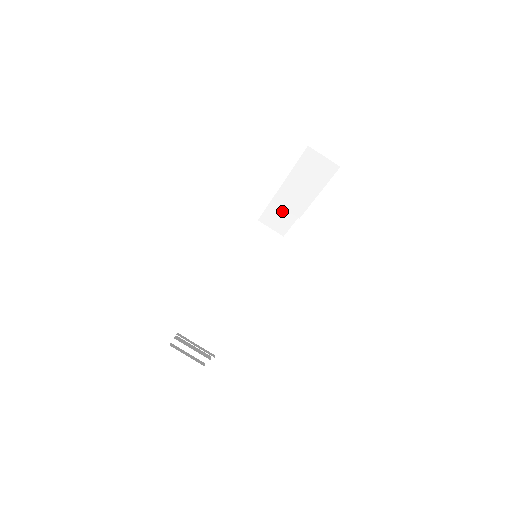
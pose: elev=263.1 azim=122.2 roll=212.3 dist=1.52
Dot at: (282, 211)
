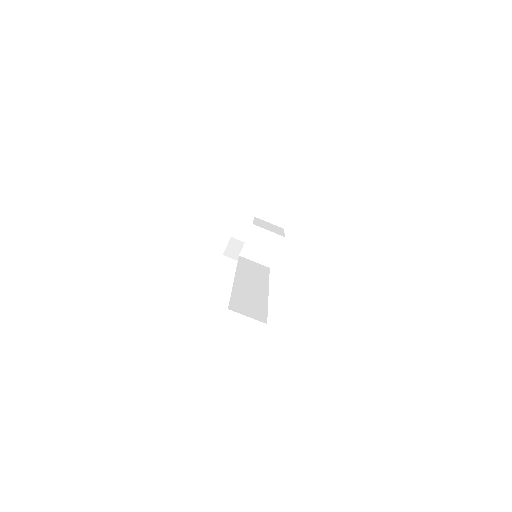
Dot at: occluded
